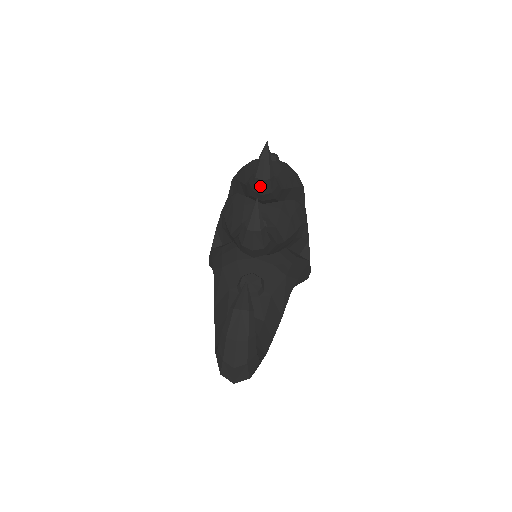
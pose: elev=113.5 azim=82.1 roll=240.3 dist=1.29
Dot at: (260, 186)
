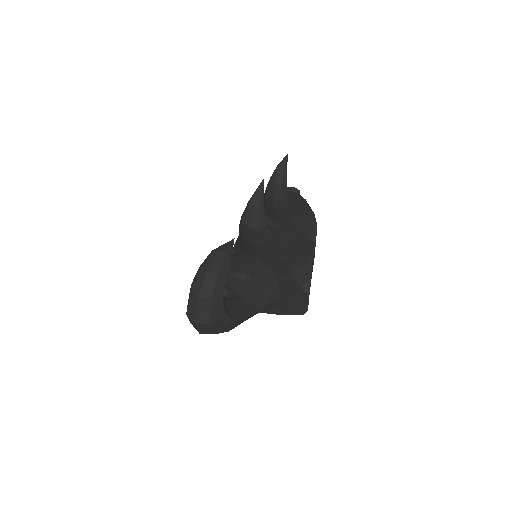
Dot at: (273, 189)
